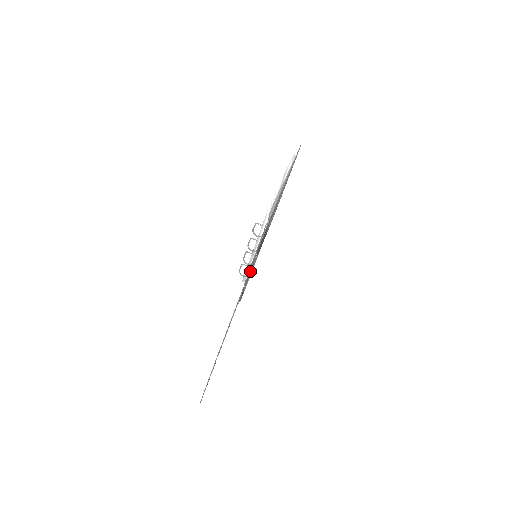
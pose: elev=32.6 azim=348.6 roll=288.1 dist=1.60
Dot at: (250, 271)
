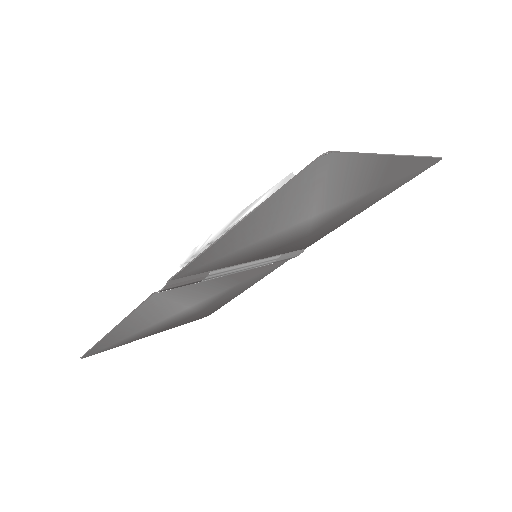
Dot at: occluded
